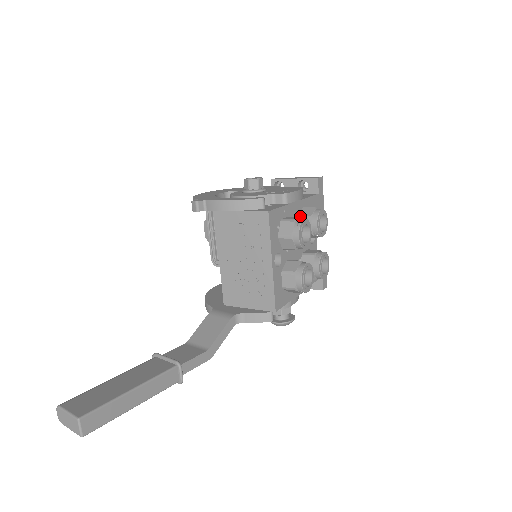
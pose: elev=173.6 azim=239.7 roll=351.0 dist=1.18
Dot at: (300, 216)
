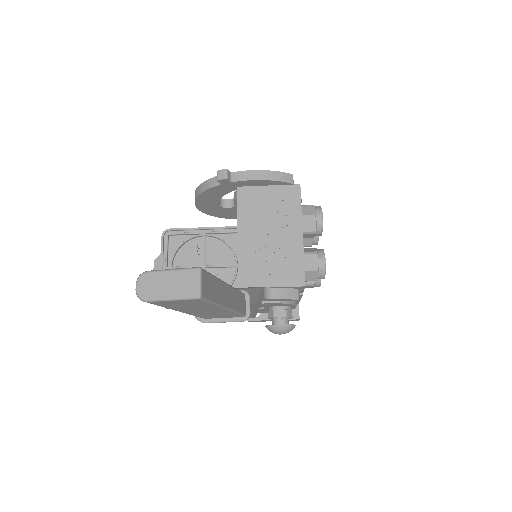
Dot at: occluded
